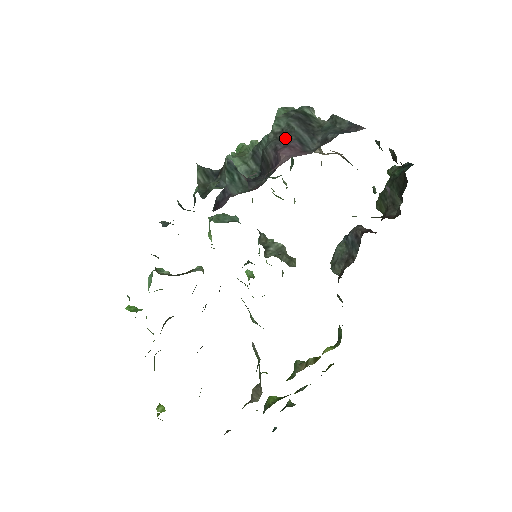
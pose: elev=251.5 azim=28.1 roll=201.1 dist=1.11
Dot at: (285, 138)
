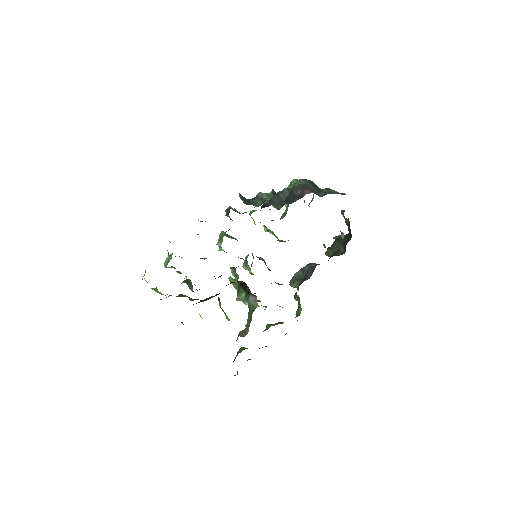
Dot at: (306, 187)
